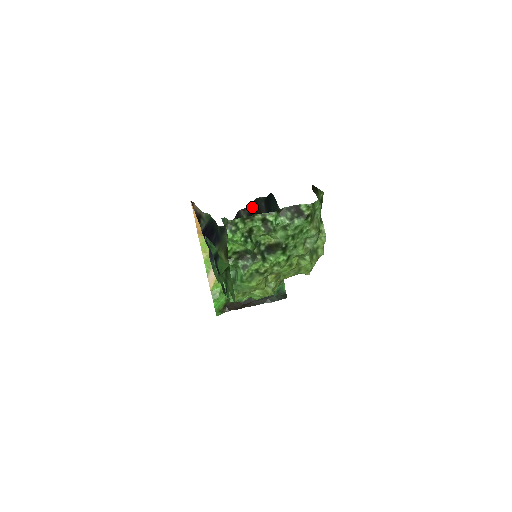
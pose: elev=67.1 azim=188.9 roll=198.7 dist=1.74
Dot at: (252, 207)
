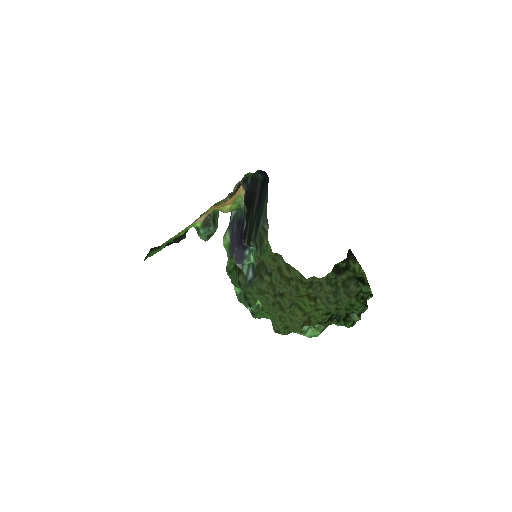
Dot at: (251, 184)
